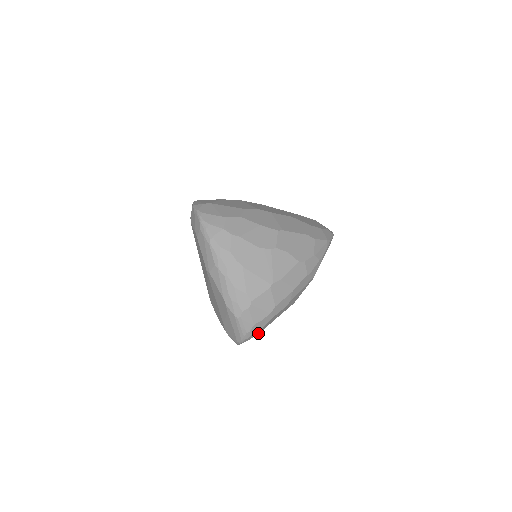
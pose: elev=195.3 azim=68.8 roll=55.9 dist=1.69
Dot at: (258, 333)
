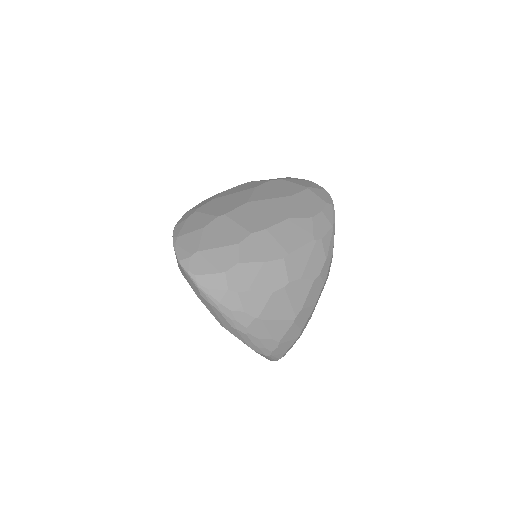
Dot at: occluded
